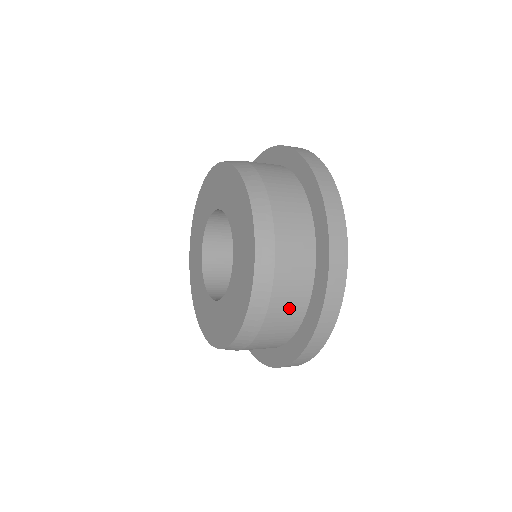
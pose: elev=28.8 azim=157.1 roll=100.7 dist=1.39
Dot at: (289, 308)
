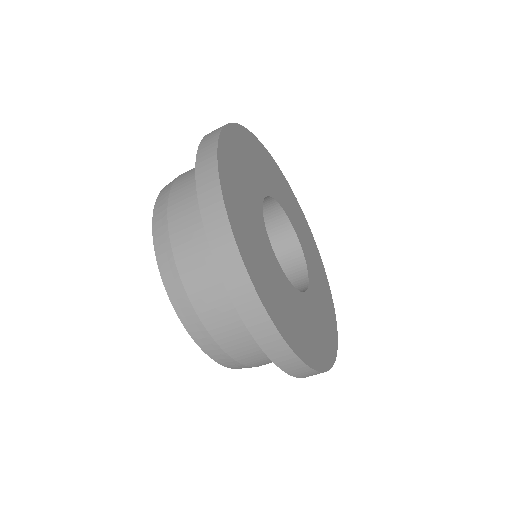
Dot at: (221, 306)
